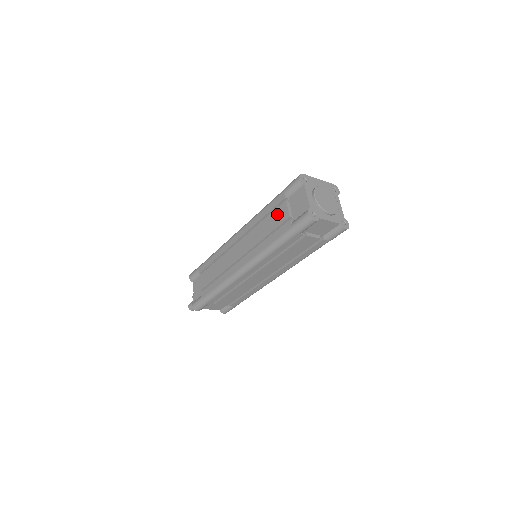
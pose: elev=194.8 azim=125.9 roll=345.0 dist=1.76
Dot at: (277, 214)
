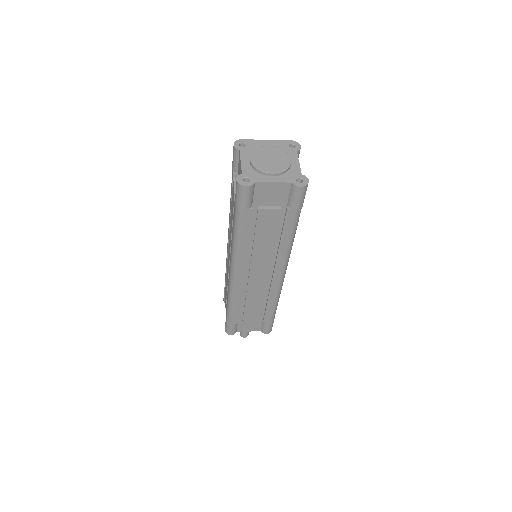
Dot at: (232, 196)
